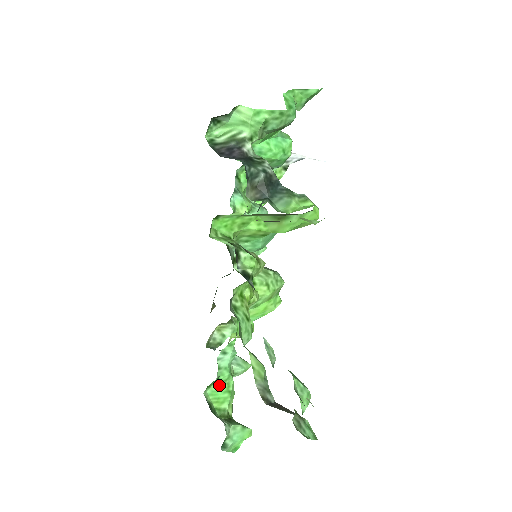
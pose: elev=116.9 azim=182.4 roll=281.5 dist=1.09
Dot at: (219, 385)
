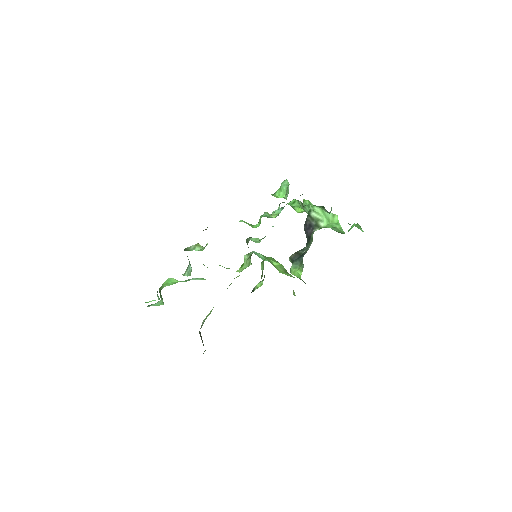
Dot at: (175, 280)
